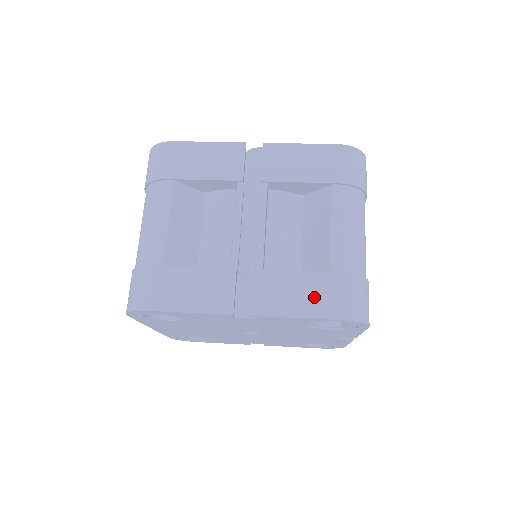
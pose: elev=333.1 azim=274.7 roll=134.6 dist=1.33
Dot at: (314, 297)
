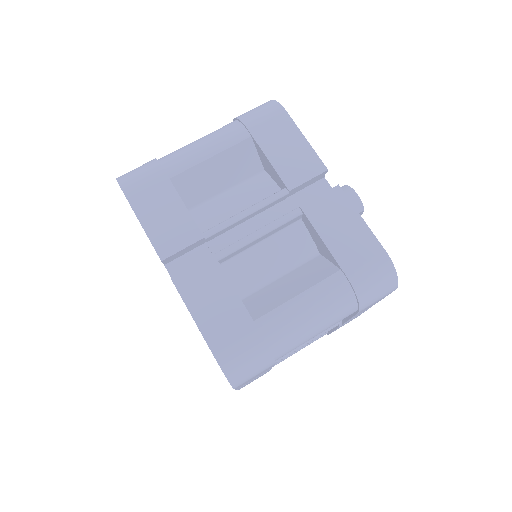
Dot at: (220, 320)
